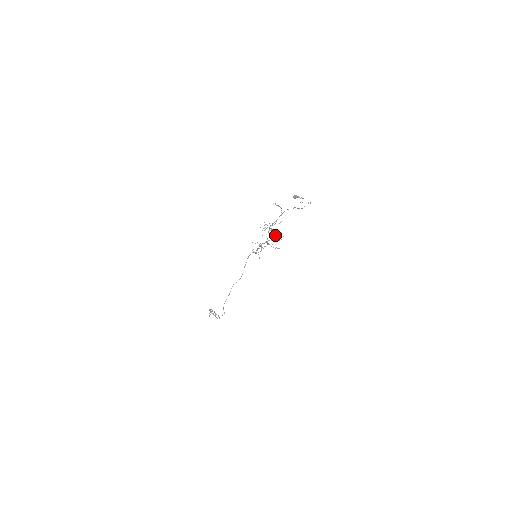
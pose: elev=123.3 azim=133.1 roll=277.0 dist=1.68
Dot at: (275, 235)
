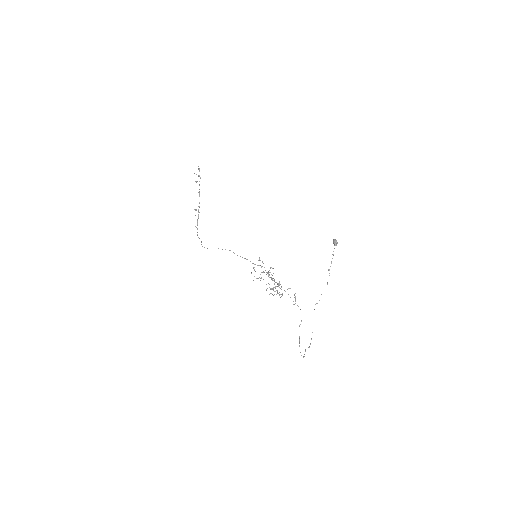
Dot at: occluded
